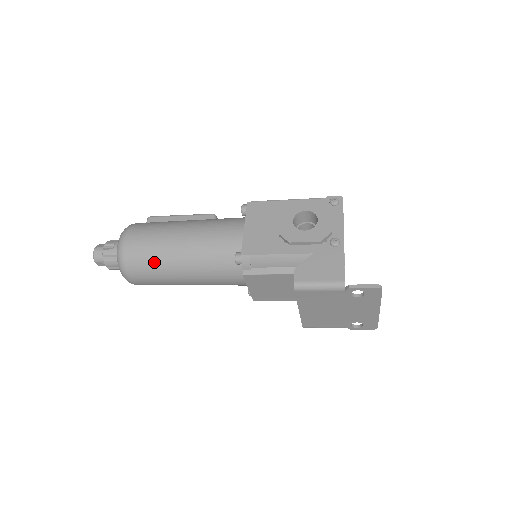
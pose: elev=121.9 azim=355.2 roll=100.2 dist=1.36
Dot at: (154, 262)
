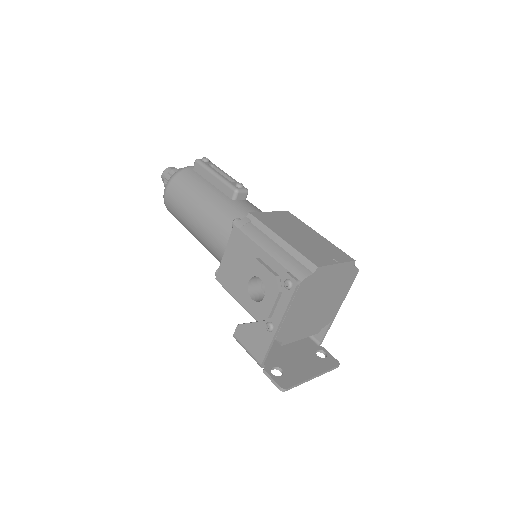
Dot at: (183, 225)
